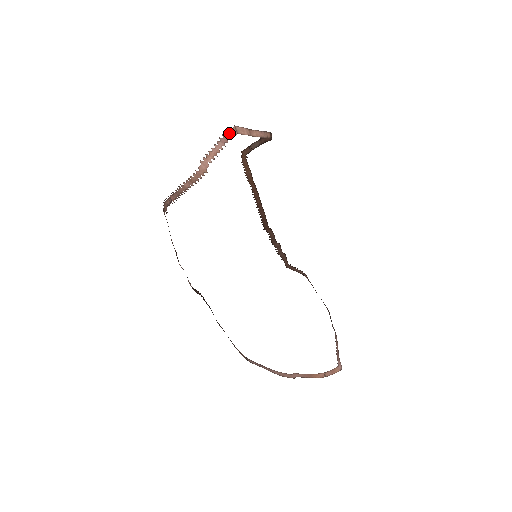
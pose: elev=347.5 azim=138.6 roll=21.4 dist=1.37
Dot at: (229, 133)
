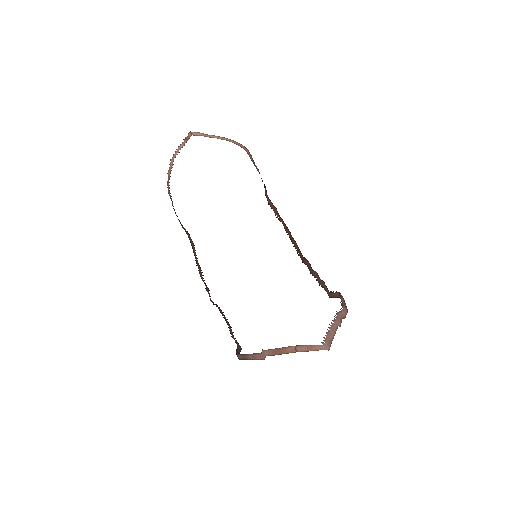
Dot at: (188, 137)
